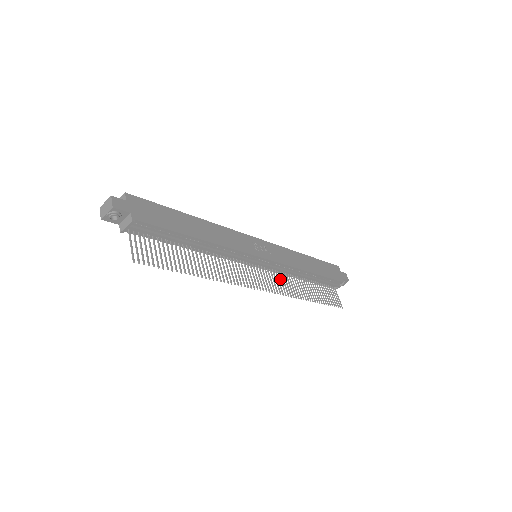
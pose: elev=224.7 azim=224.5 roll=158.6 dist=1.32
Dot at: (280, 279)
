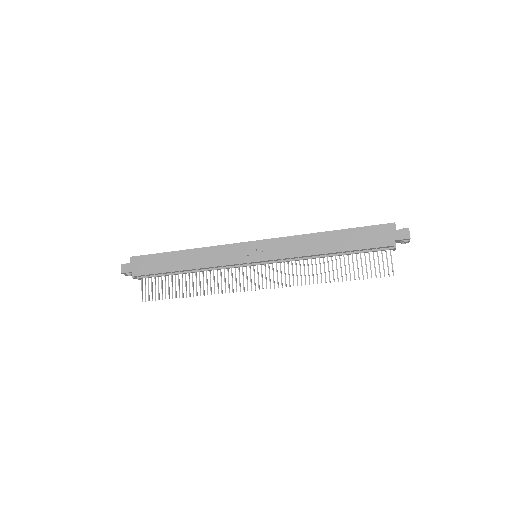
Dot at: (288, 269)
